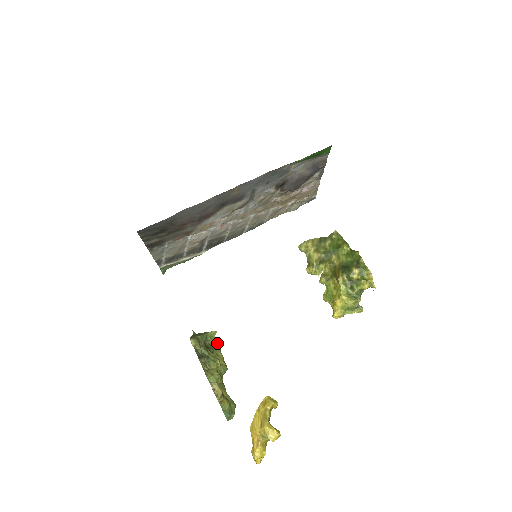
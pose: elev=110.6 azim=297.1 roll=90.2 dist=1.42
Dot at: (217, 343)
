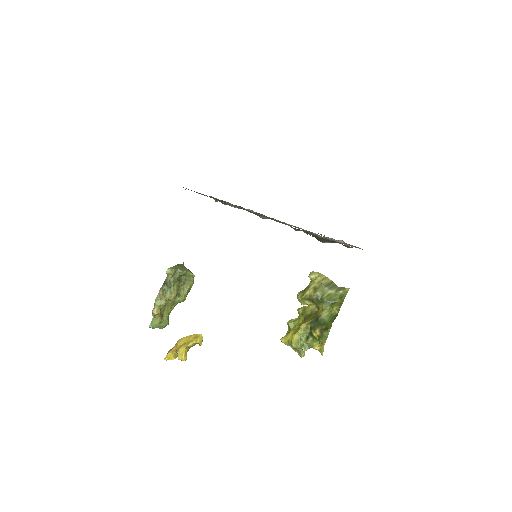
Dot at: (192, 282)
